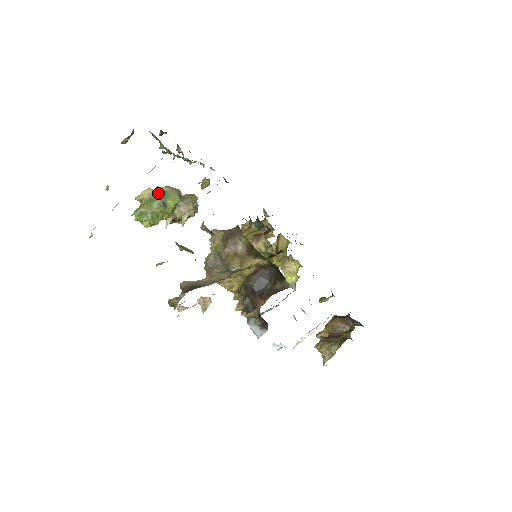
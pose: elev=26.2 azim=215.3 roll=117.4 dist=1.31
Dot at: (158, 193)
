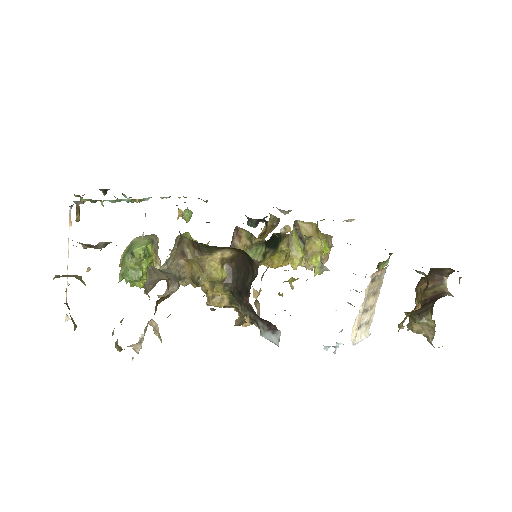
Dot at: (127, 248)
